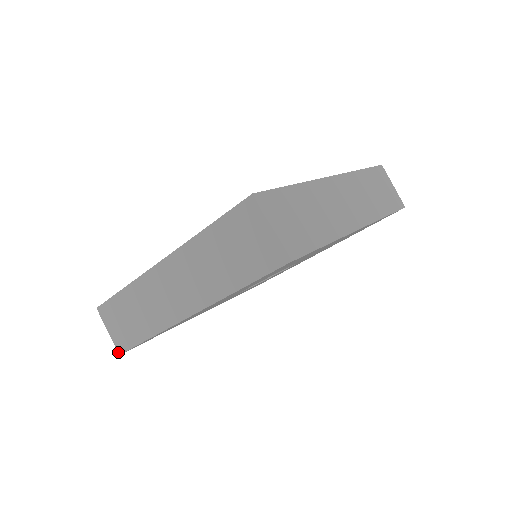
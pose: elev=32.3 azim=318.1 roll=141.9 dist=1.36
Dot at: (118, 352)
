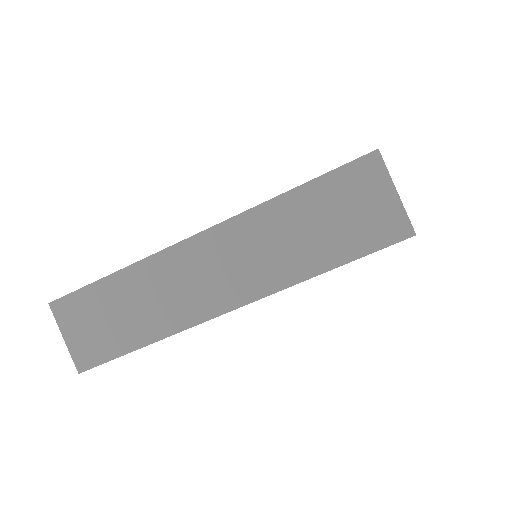
Dot at: occluded
